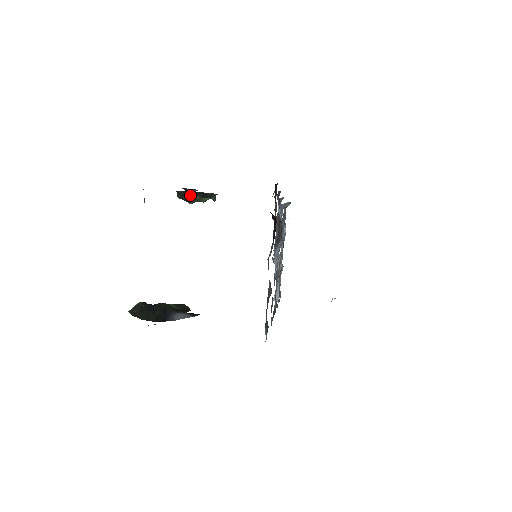
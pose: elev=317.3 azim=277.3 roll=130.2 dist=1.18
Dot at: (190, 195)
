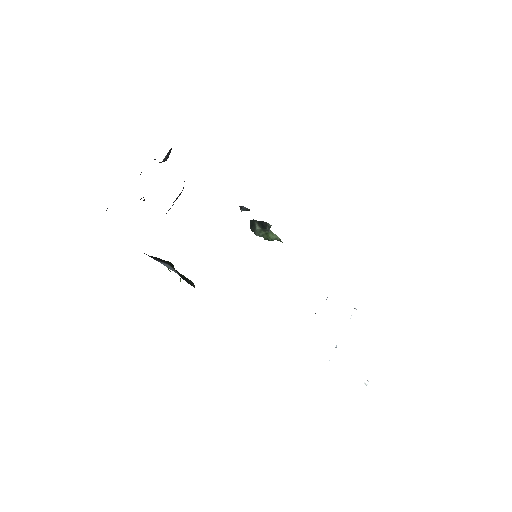
Dot at: (255, 225)
